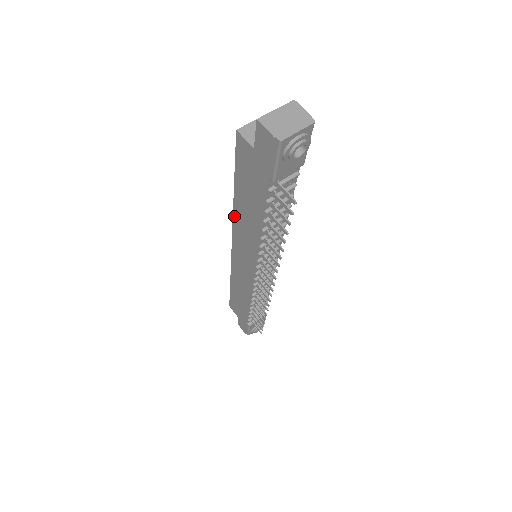
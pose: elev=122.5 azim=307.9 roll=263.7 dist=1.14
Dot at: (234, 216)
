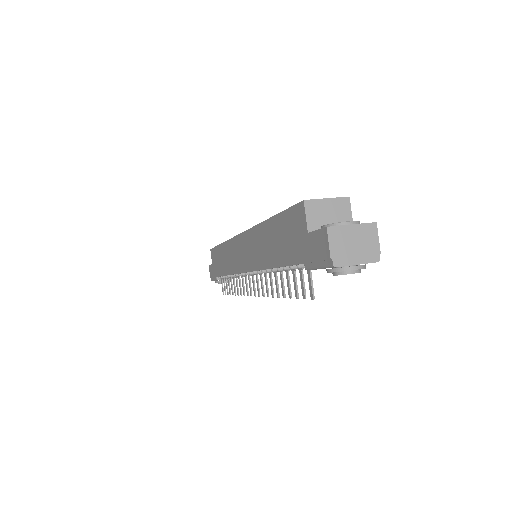
Dot at: (256, 227)
